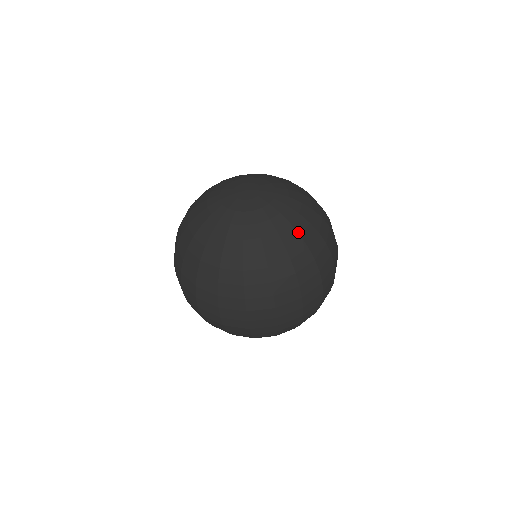
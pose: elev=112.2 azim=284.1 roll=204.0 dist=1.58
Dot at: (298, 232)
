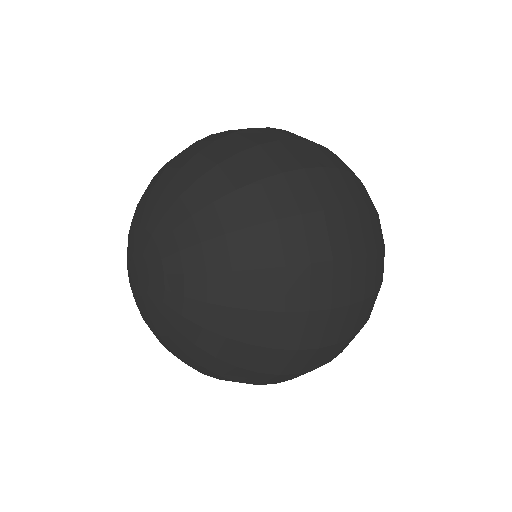
Dot at: (225, 271)
